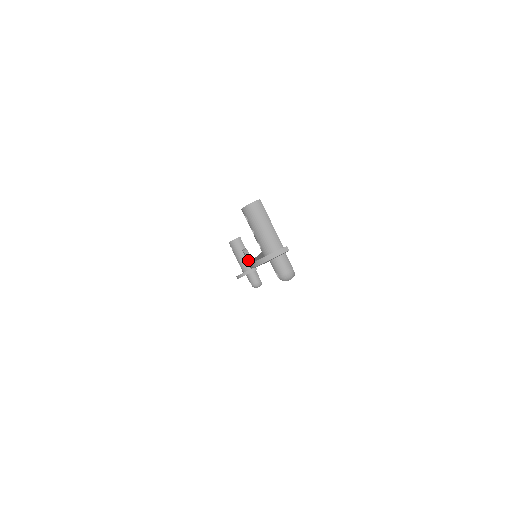
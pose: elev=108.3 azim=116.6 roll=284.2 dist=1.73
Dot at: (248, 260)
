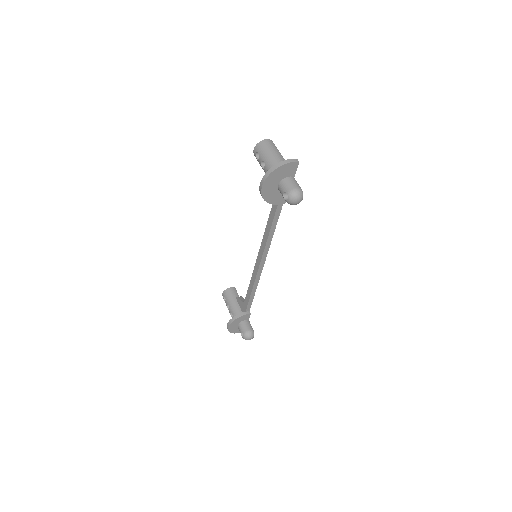
Dot at: (242, 302)
